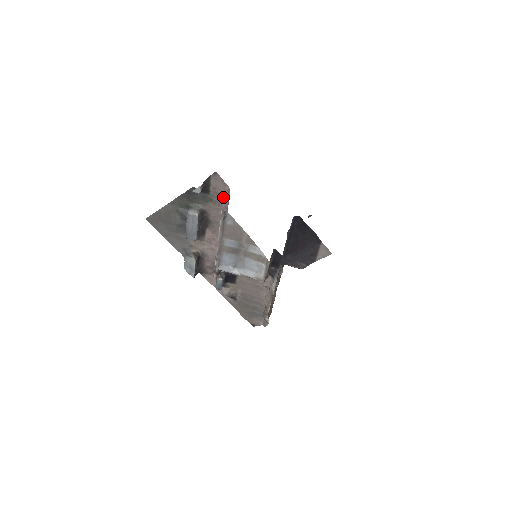
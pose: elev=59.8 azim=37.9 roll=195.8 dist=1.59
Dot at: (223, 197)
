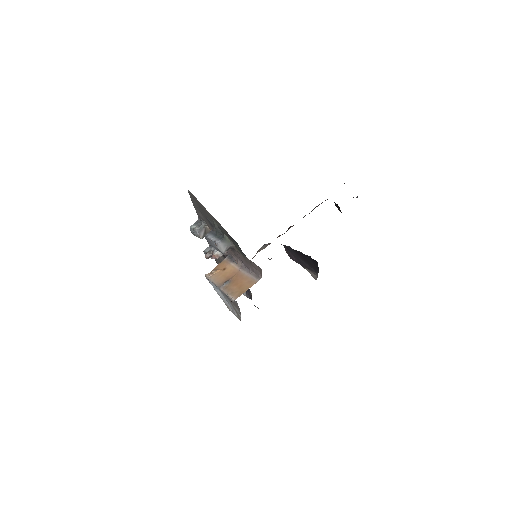
Dot at: (253, 268)
